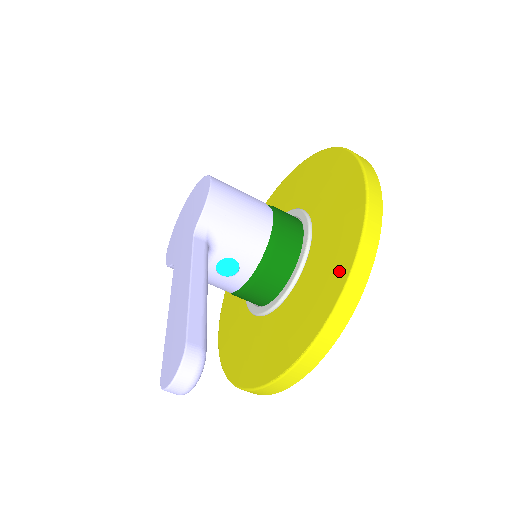
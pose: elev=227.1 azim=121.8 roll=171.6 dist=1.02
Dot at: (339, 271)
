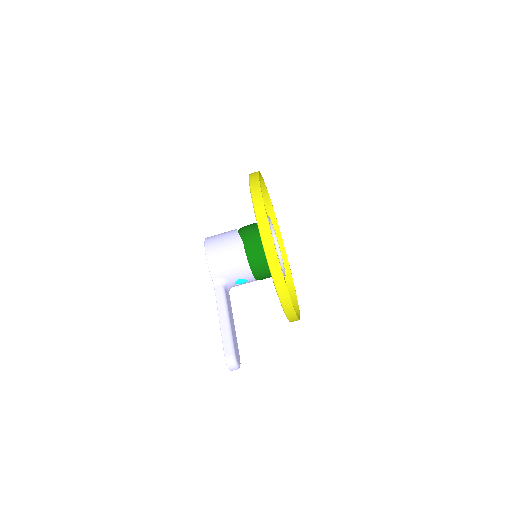
Dot at: occluded
